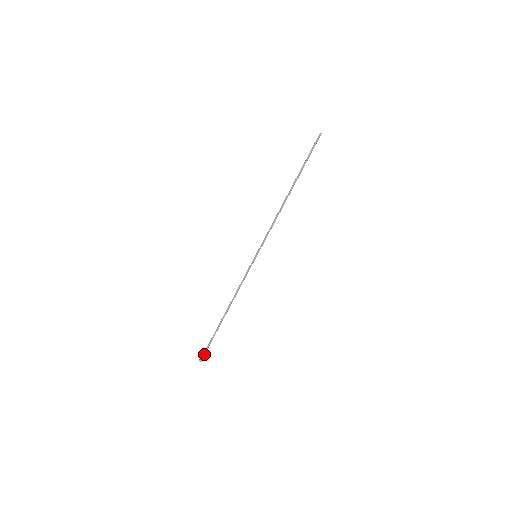
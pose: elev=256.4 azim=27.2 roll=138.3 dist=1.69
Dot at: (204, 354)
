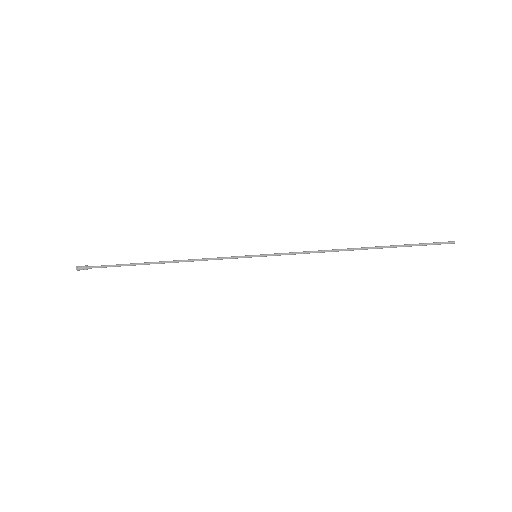
Dot at: (89, 267)
